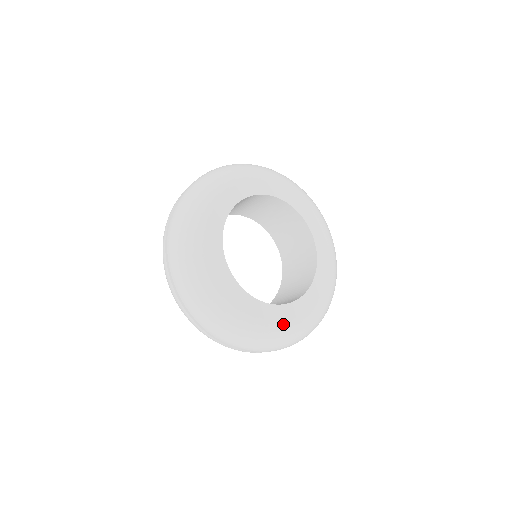
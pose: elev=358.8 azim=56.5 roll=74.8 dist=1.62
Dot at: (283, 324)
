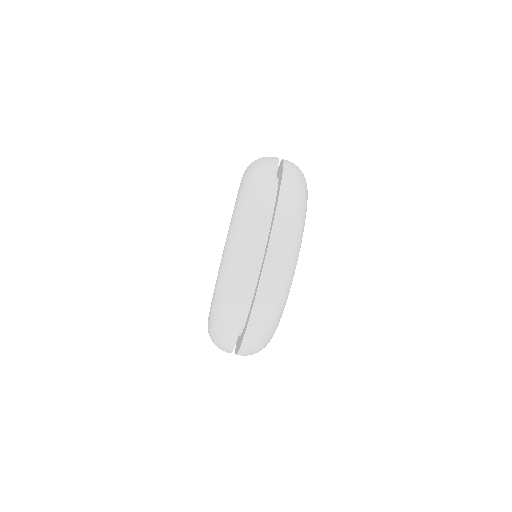
Dot at: occluded
